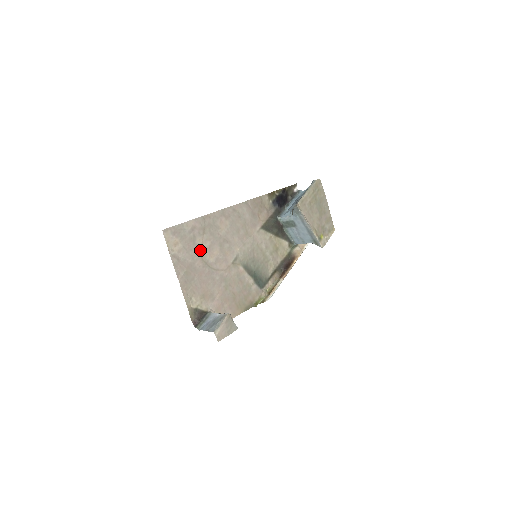
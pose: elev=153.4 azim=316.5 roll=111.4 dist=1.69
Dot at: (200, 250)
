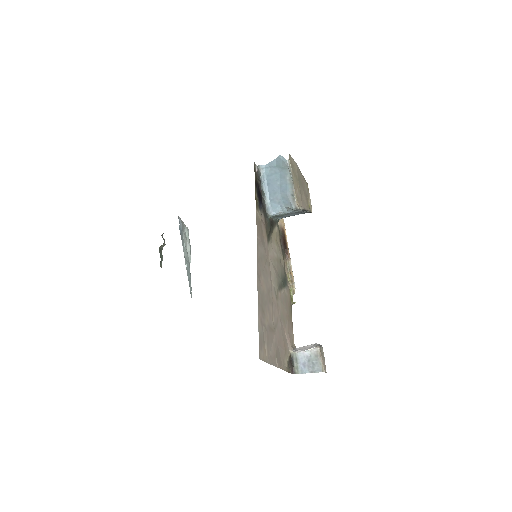
Dot at: (269, 327)
